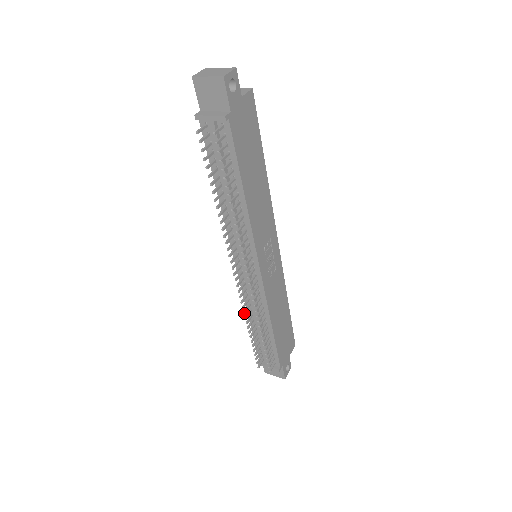
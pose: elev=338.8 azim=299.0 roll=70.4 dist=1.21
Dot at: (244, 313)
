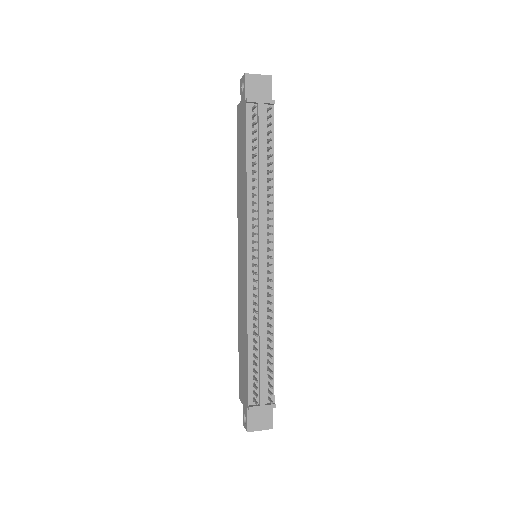
Dot at: (257, 312)
